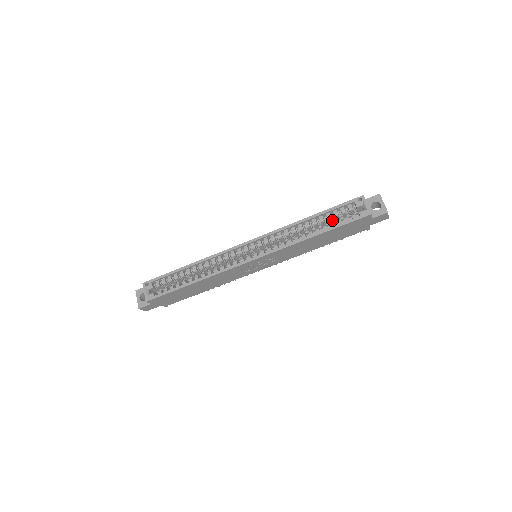
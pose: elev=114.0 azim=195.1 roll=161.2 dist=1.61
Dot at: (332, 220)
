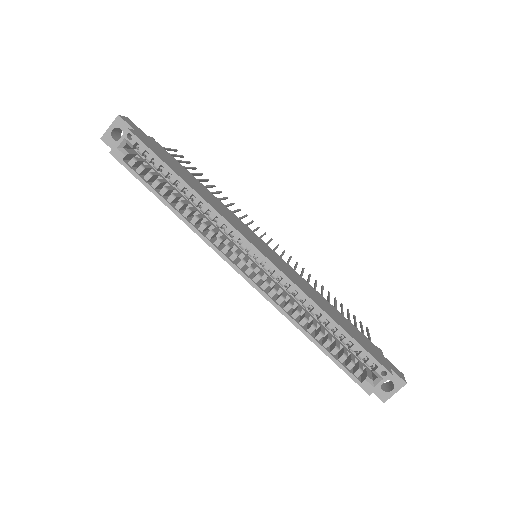
Dot at: occluded
